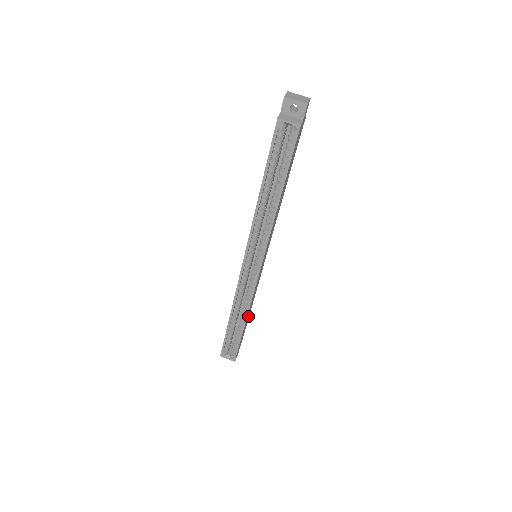
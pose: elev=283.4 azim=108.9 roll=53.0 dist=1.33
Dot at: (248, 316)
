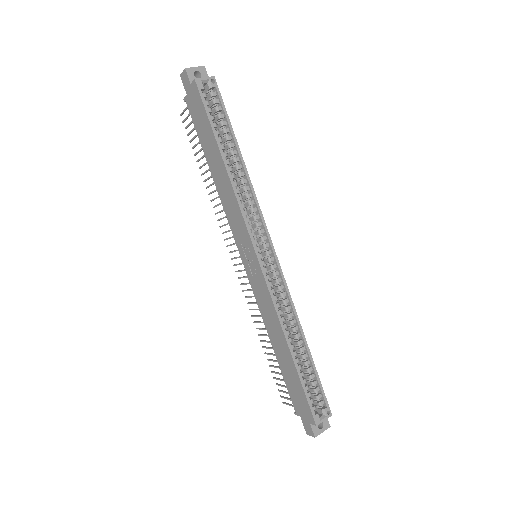
Dot at: occluded
